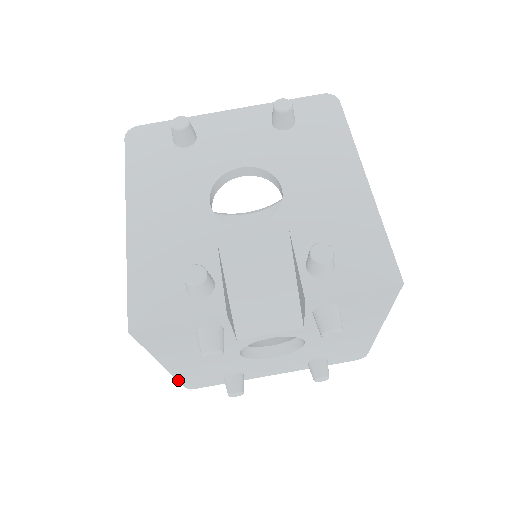
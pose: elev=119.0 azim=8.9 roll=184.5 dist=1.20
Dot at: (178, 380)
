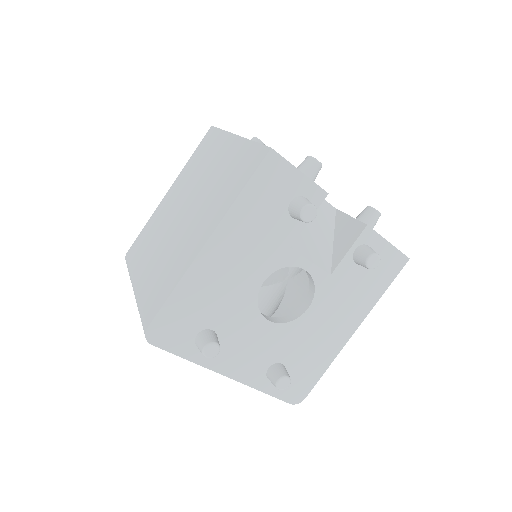
Dot at: (170, 296)
